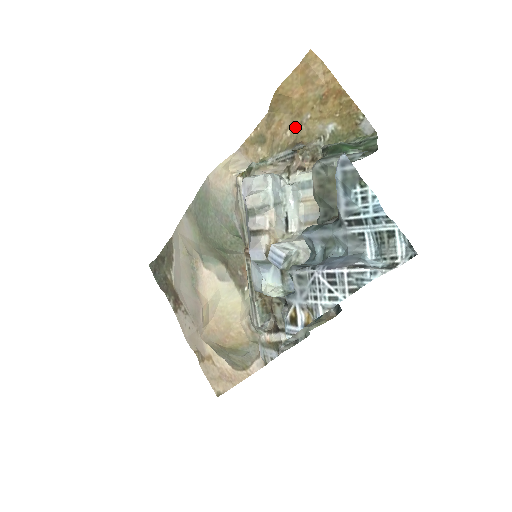
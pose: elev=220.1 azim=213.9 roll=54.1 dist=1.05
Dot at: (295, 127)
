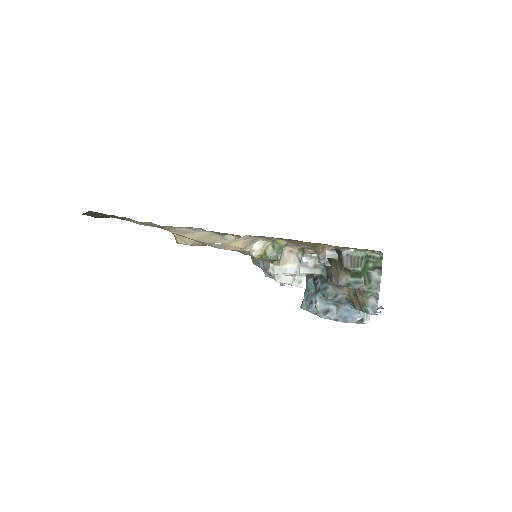
Dot at: occluded
